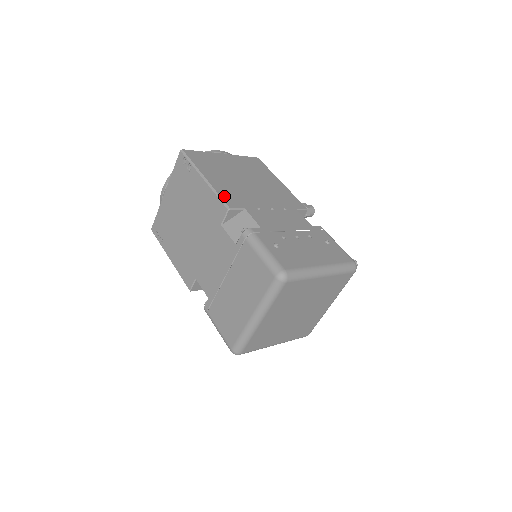
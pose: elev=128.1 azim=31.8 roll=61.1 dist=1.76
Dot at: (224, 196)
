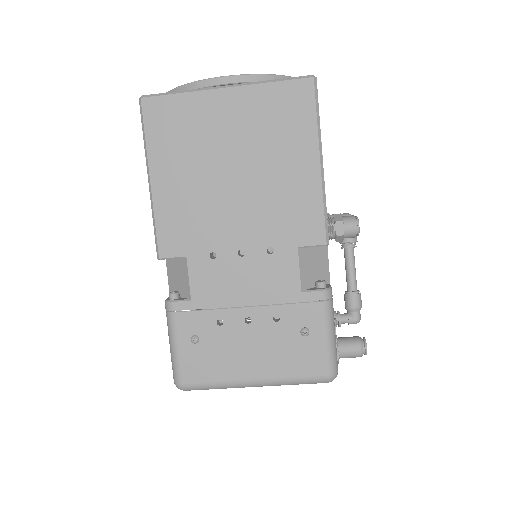
Dot at: (163, 229)
